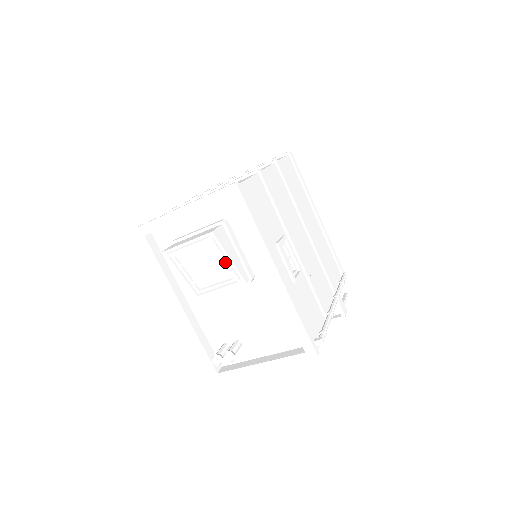
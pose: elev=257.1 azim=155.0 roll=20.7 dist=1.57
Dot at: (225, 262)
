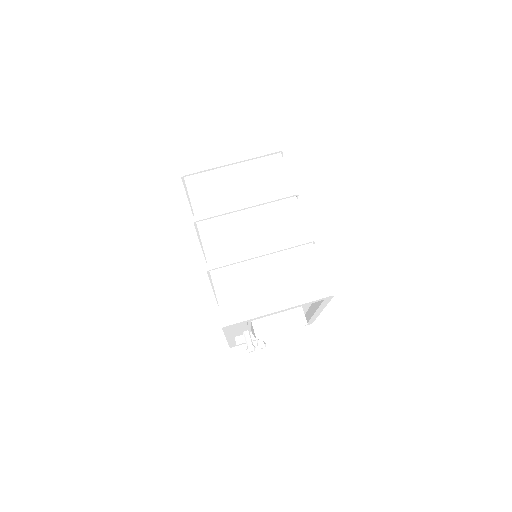
Dot at: occluded
